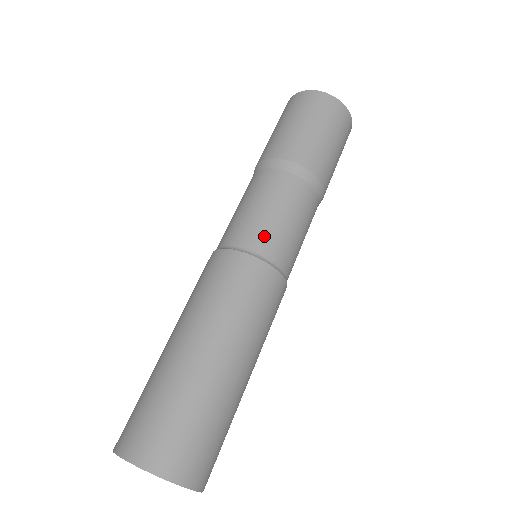
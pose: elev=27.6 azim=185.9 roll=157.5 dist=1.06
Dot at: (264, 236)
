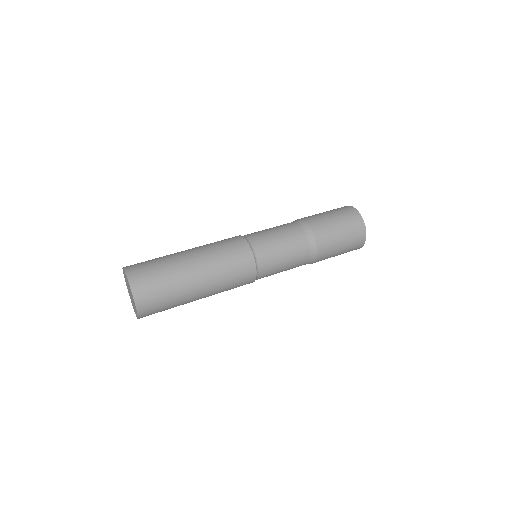
Dot at: (263, 243)
